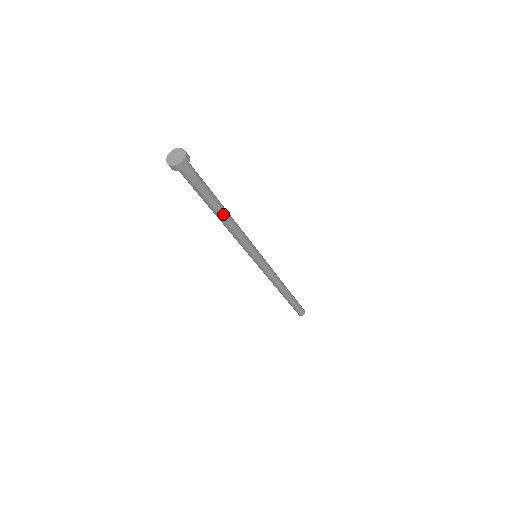
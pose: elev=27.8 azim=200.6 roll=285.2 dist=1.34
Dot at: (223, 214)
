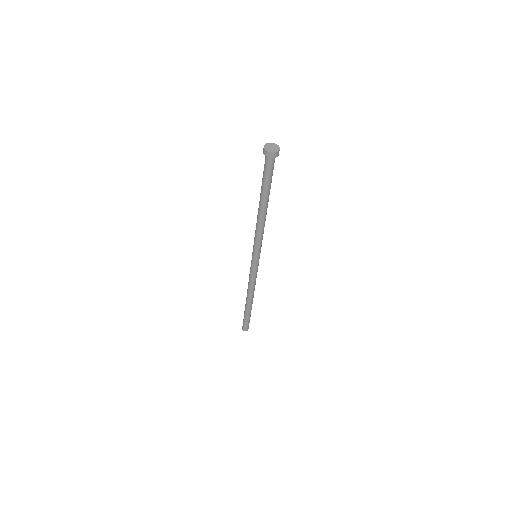
Dot at: (264, 207)
